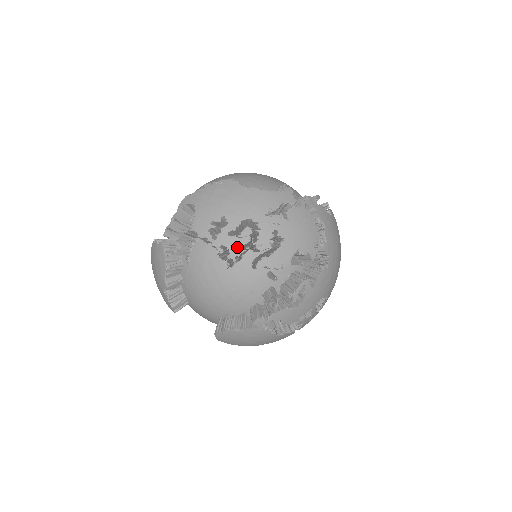
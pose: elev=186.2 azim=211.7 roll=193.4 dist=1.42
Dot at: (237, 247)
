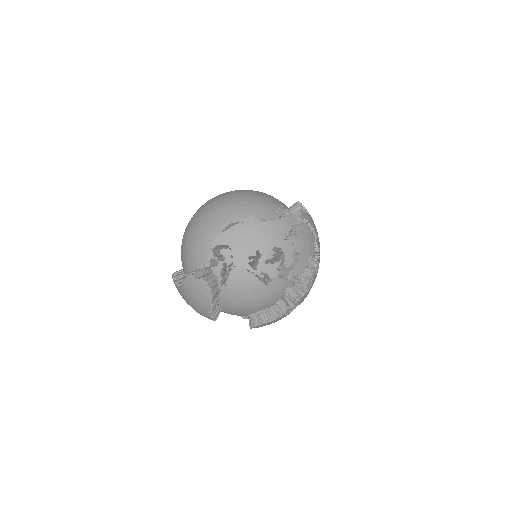
Dot at: (273, 270)
